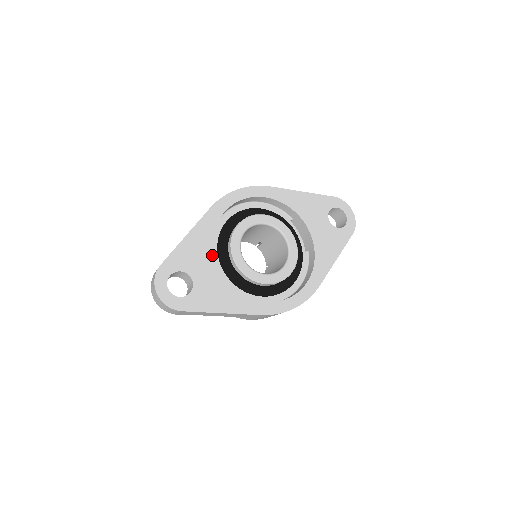
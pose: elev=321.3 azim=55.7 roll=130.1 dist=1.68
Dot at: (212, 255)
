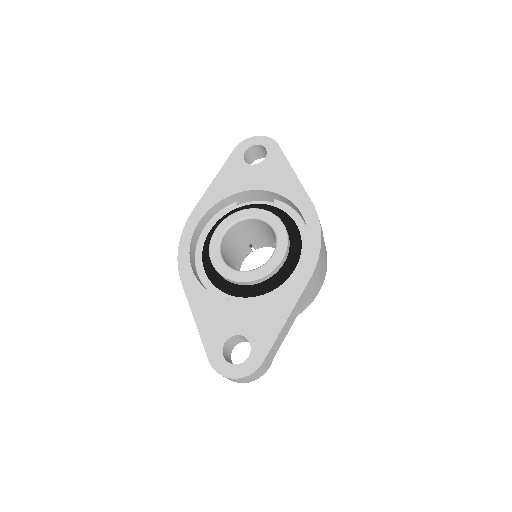
Dot at: (226, 302)
